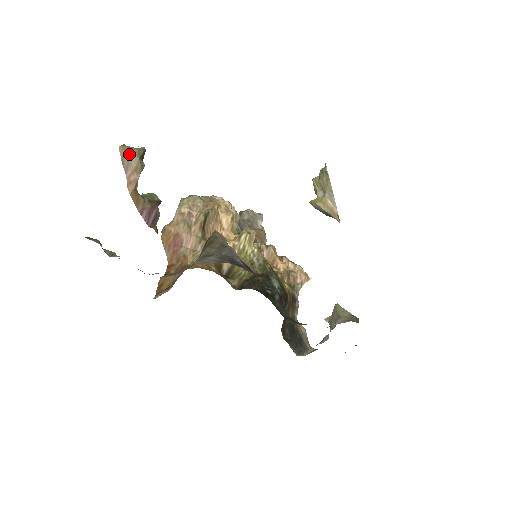
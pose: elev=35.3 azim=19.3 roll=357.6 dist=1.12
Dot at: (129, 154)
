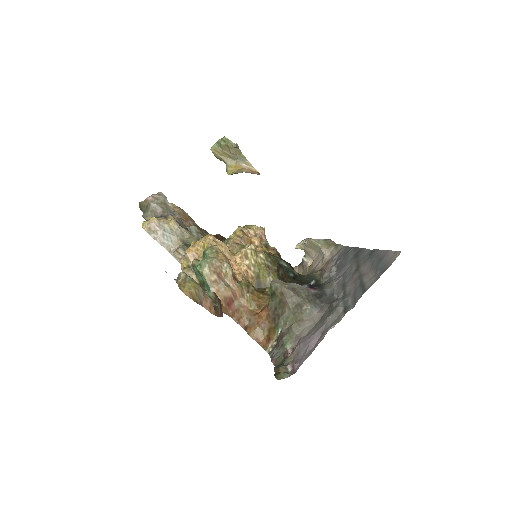
Dot at: (195, 292)
